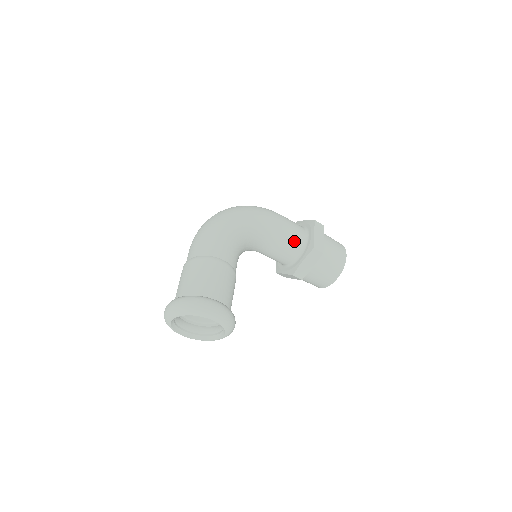
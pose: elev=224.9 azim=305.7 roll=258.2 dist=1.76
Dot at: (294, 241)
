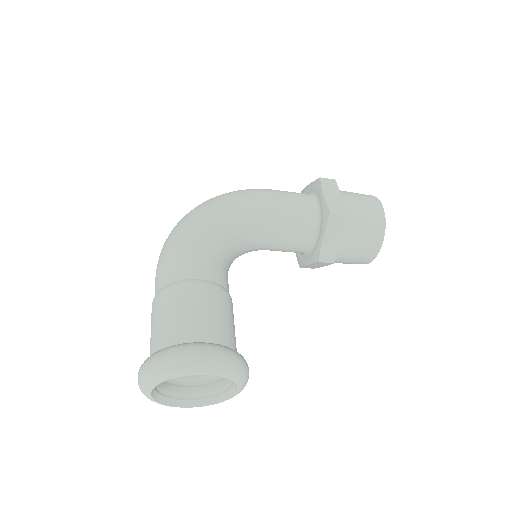
Dot at: (300, 216)
